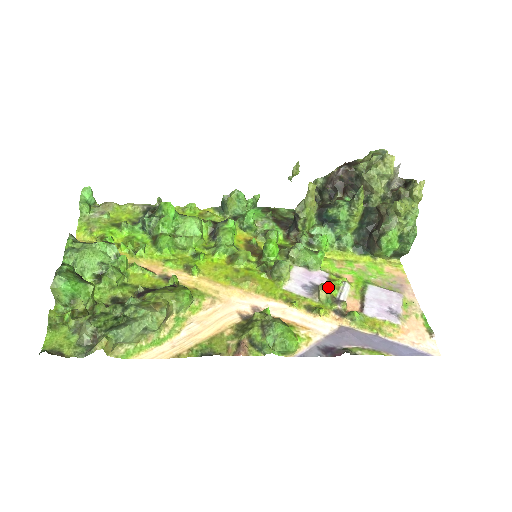
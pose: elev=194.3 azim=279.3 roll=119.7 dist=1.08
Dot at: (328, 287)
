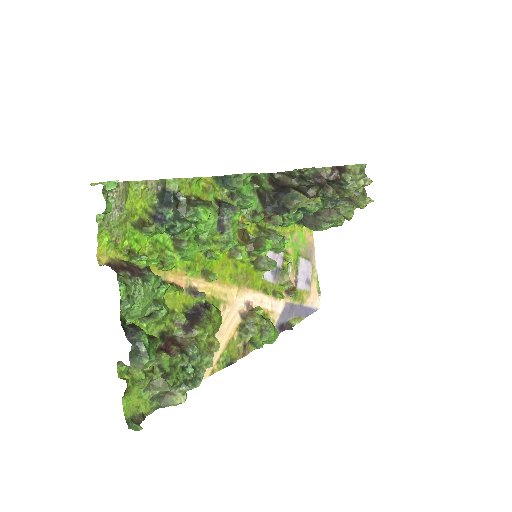
Dot at: (285, 270)
